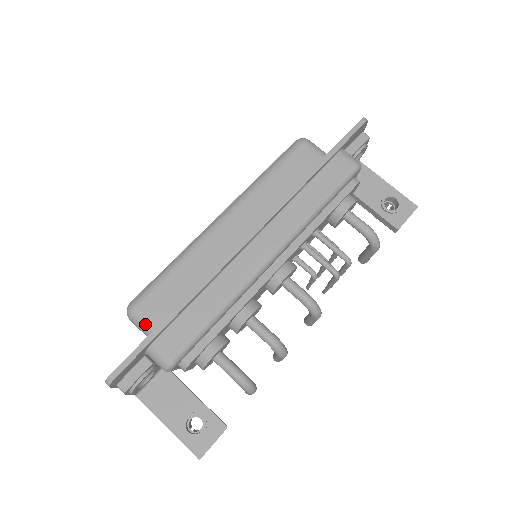
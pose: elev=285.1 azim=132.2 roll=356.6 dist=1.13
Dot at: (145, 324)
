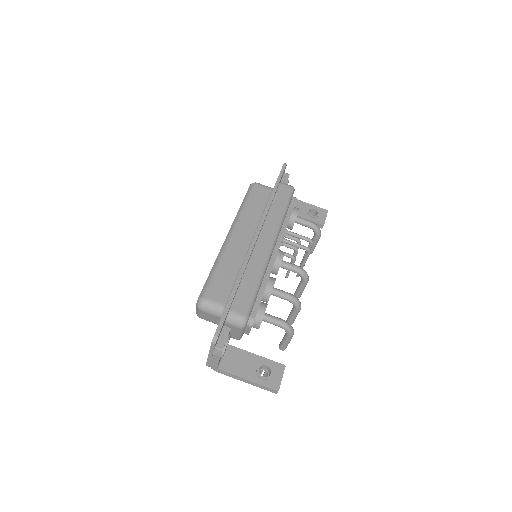
Dot at: (216, 306)
